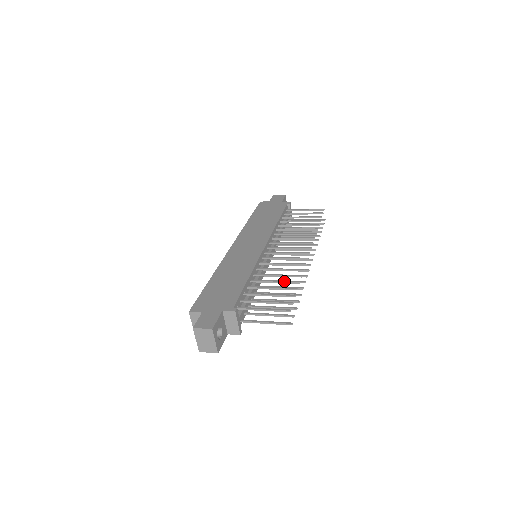
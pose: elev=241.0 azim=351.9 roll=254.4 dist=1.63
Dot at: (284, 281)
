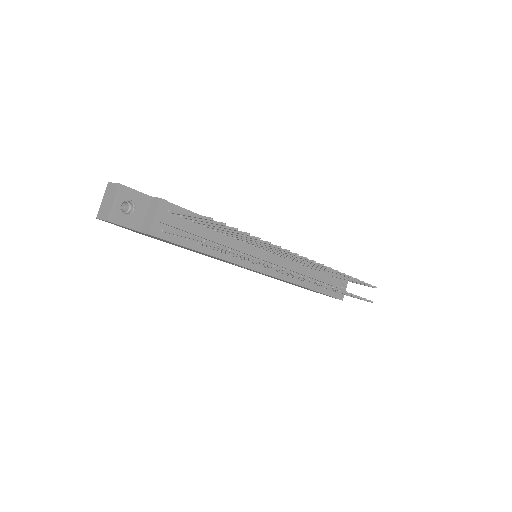
Dot at: occluded
